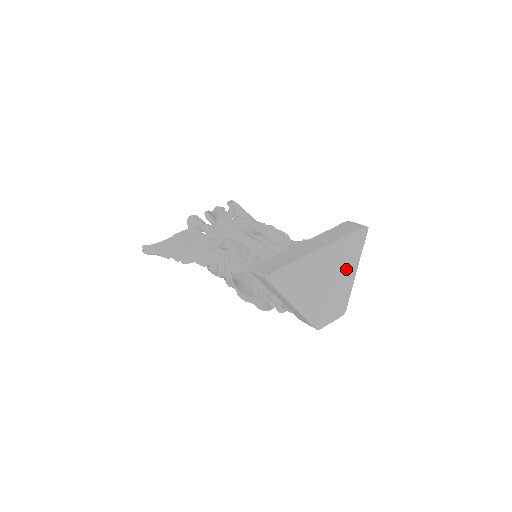
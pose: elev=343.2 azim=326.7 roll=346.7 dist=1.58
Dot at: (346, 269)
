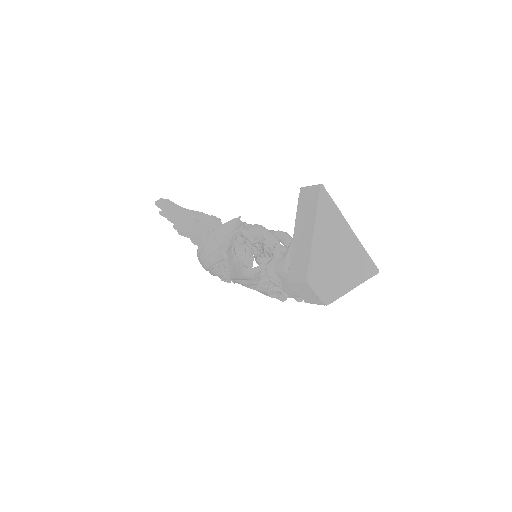
Dot at: (352, 274)
